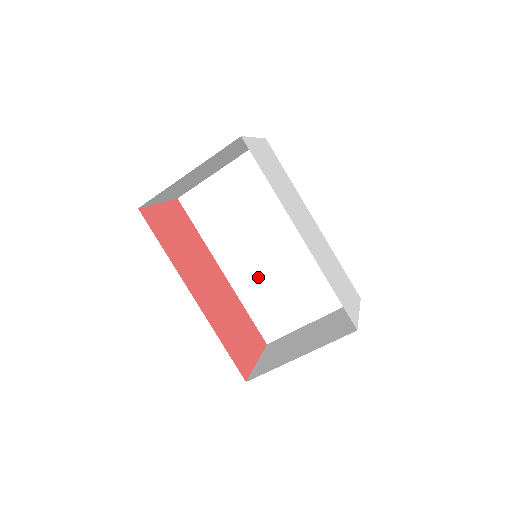
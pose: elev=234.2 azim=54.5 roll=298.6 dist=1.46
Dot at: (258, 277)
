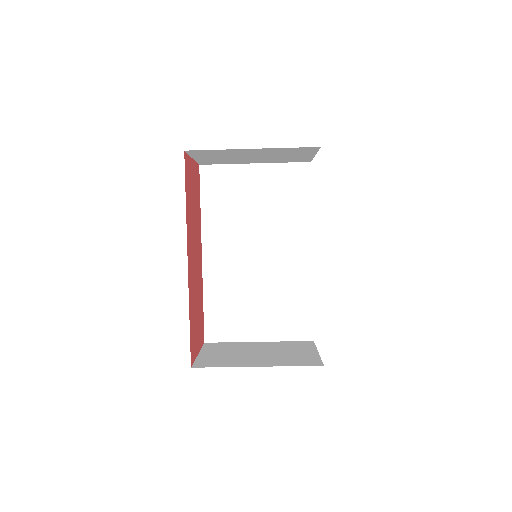
Dot at: (233, 276)
